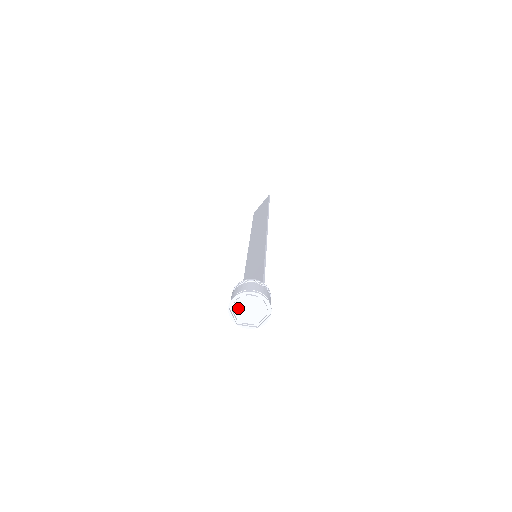
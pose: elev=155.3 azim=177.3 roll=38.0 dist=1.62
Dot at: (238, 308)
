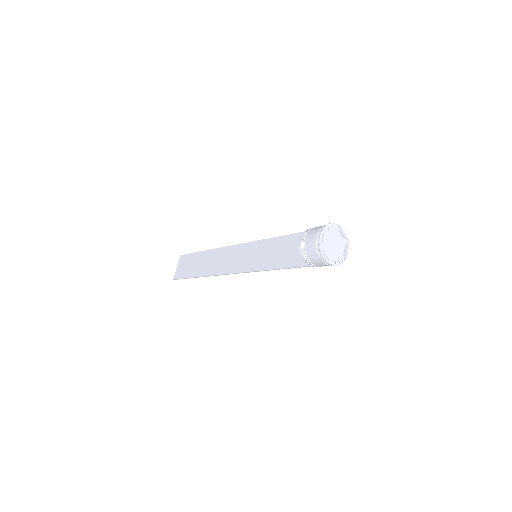
Dot at: (325, 247)
